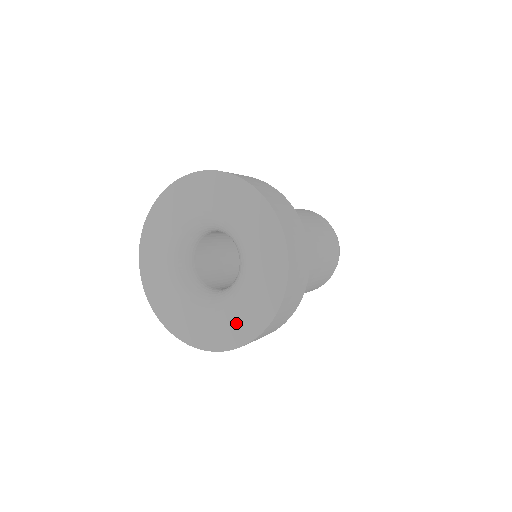
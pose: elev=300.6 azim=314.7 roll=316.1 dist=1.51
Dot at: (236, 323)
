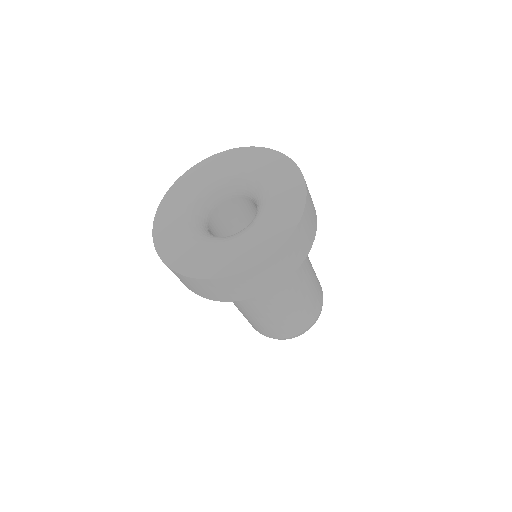
Dot at: (245, 251)
